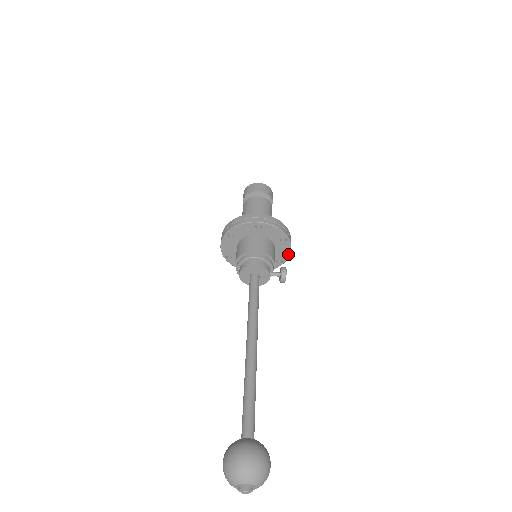
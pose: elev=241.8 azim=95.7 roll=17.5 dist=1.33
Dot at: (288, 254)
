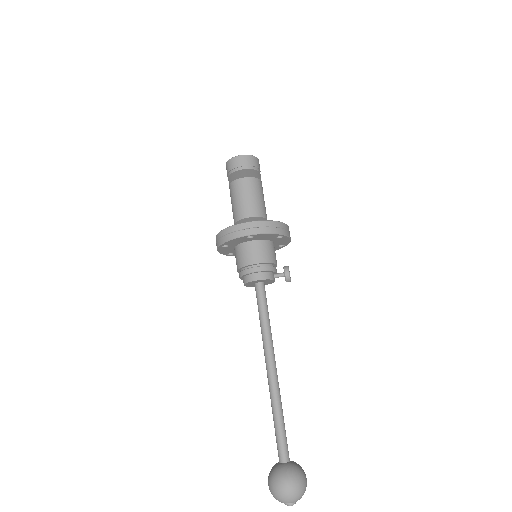
Dot at: (288, 241)
